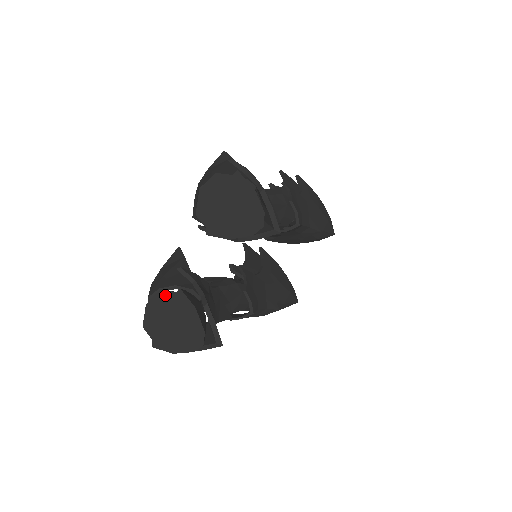
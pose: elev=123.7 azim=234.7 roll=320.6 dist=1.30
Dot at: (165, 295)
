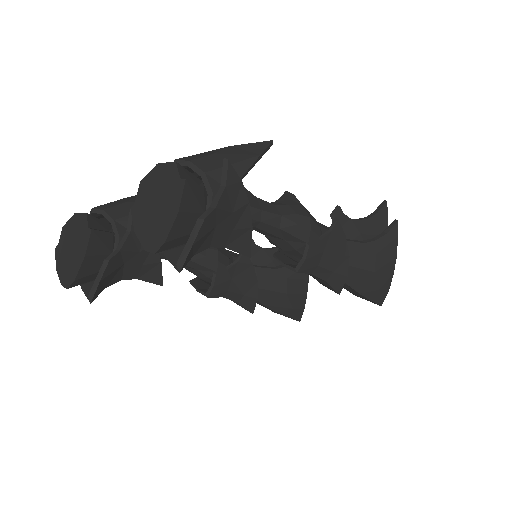
Dot at: (84, 221)
